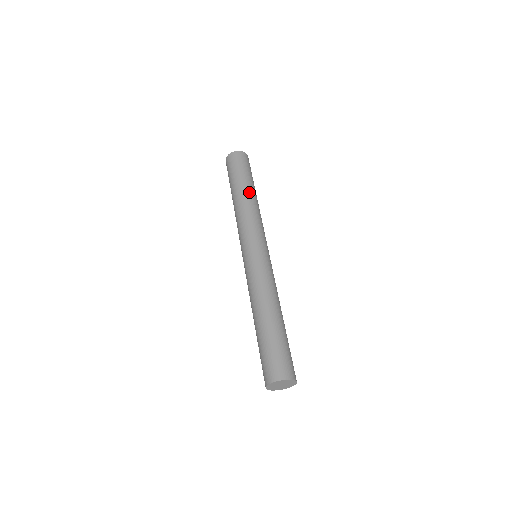
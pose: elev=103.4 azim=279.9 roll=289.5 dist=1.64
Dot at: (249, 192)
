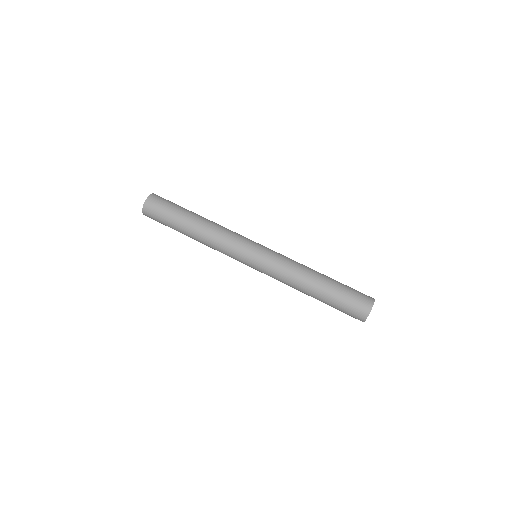
Dot at: (194, 225)
